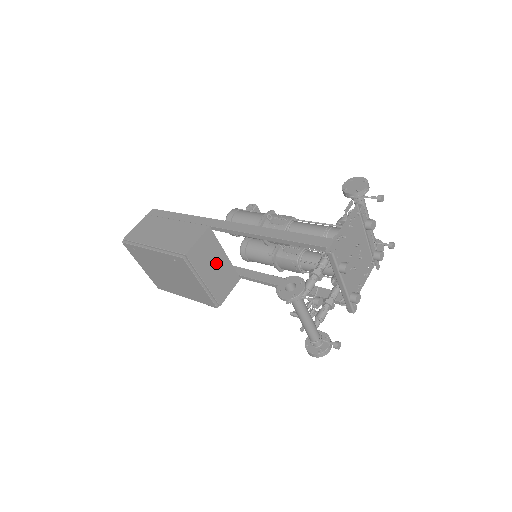
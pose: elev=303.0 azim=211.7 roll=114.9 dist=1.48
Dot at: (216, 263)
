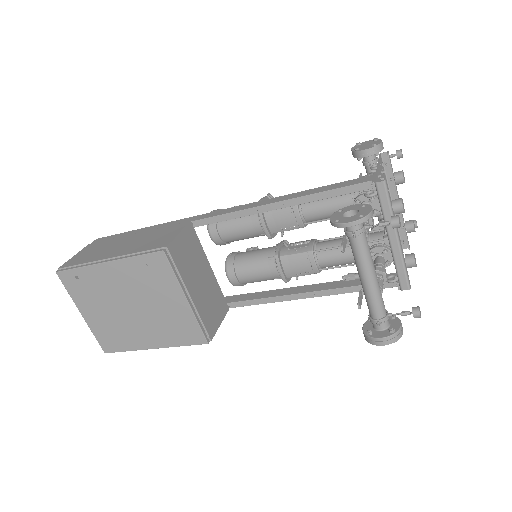
Dot at: (201, 275)
